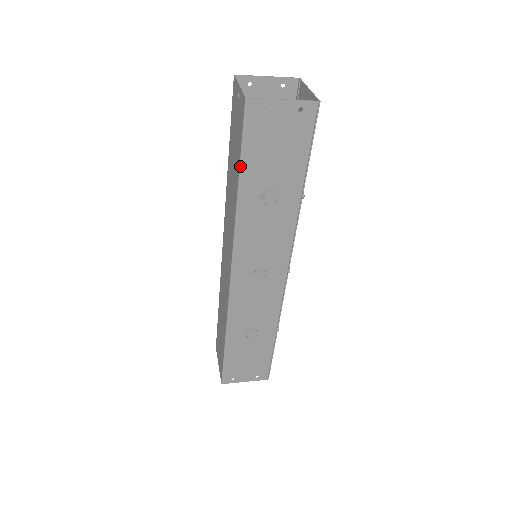
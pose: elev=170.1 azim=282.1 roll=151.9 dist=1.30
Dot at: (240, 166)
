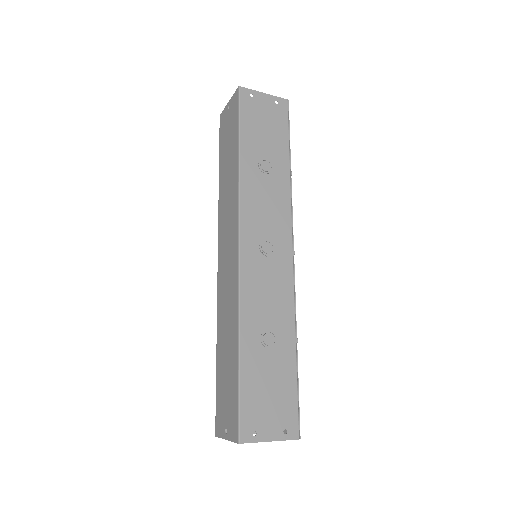
Dot at: (239, 133)
